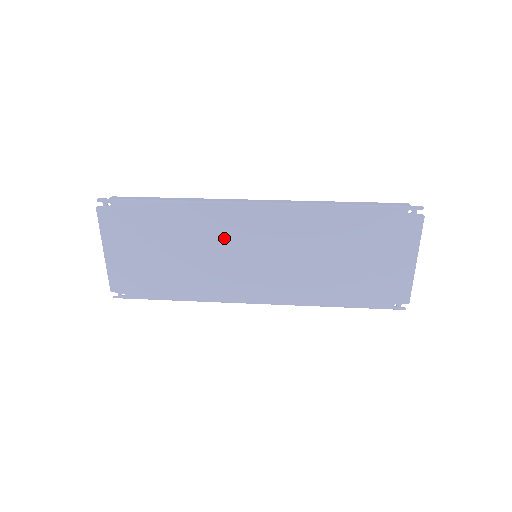
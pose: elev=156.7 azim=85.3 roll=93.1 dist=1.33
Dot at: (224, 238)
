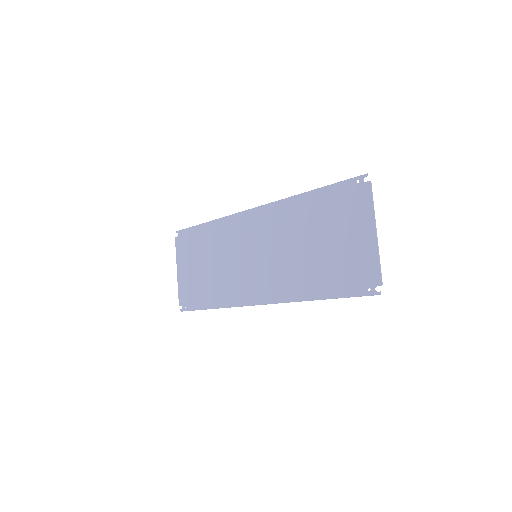
Dot at: (236, 244)
